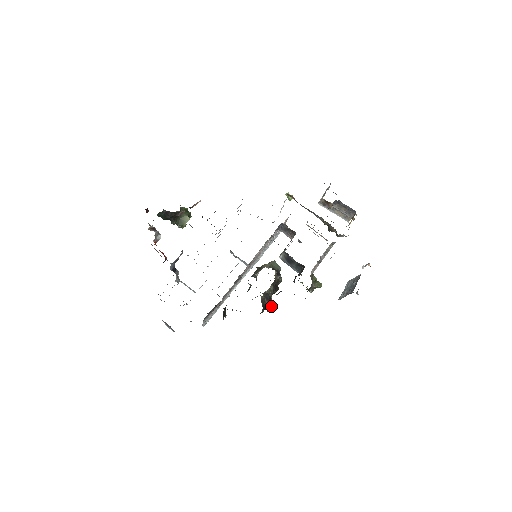
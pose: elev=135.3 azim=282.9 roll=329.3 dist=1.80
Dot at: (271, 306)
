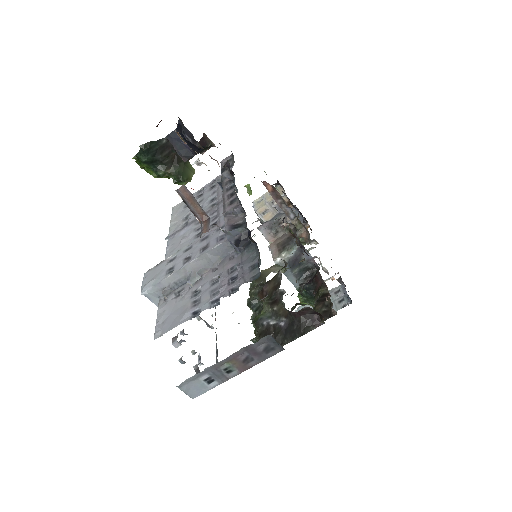
Dot at: occluded
